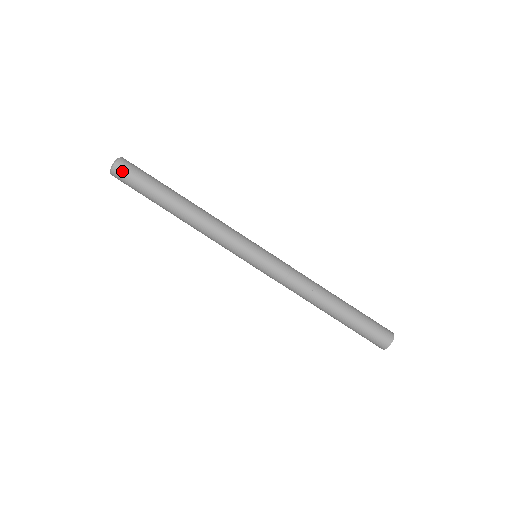
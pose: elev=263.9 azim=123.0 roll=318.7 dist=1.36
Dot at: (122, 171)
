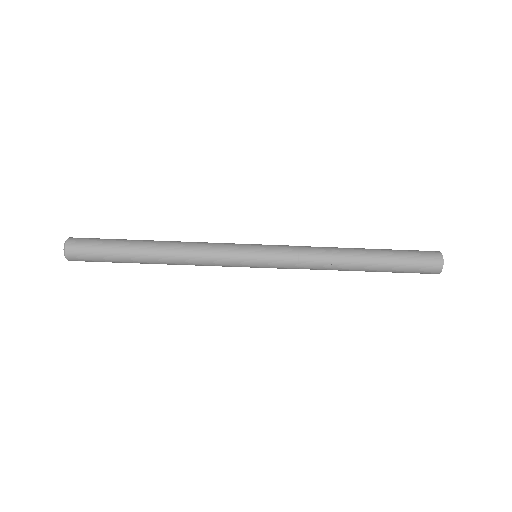
Dot at: (77, 245)
